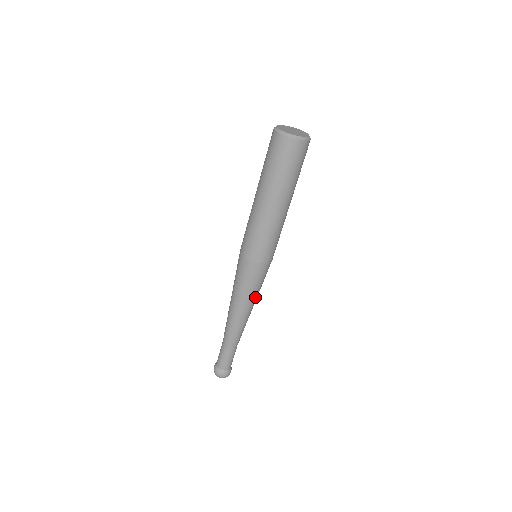
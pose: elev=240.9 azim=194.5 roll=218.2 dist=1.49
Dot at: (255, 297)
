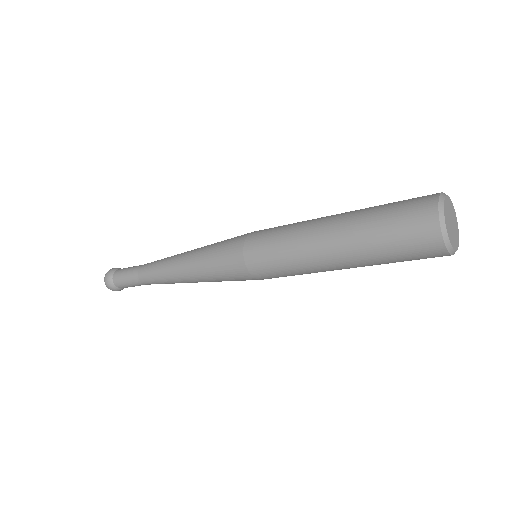
Dot at: occluded
